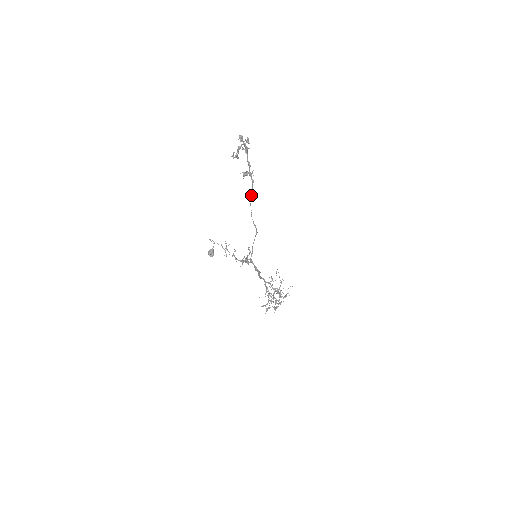
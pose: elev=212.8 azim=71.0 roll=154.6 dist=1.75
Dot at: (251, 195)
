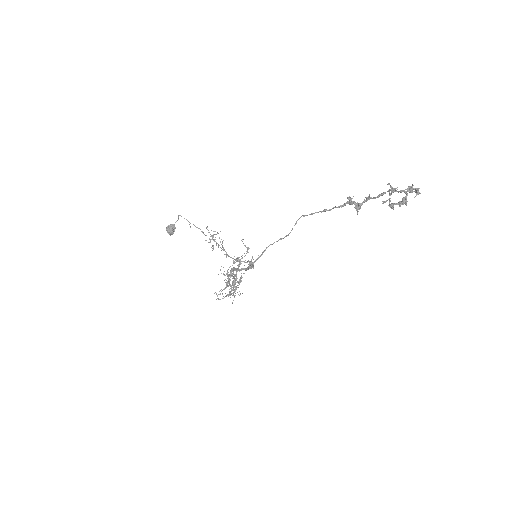
Dot at: occluded
